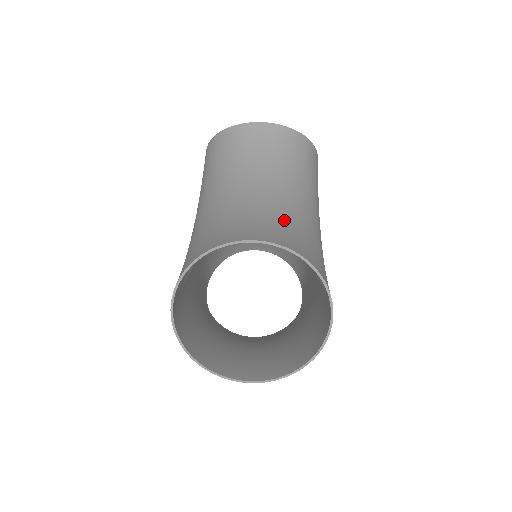
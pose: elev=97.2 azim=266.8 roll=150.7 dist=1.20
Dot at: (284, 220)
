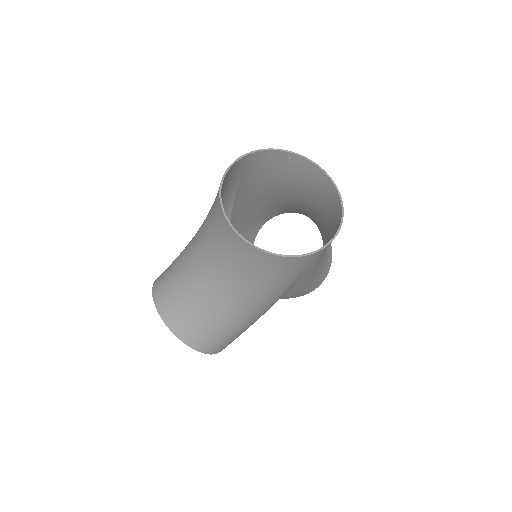
Dot at: occluded
